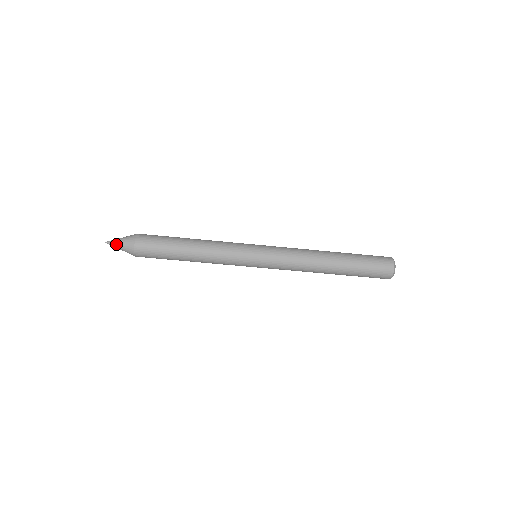
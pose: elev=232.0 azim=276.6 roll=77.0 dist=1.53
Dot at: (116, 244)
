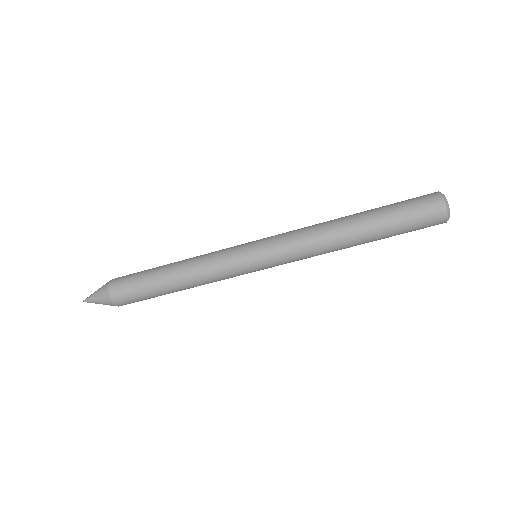
Dot at: (94, 302)
